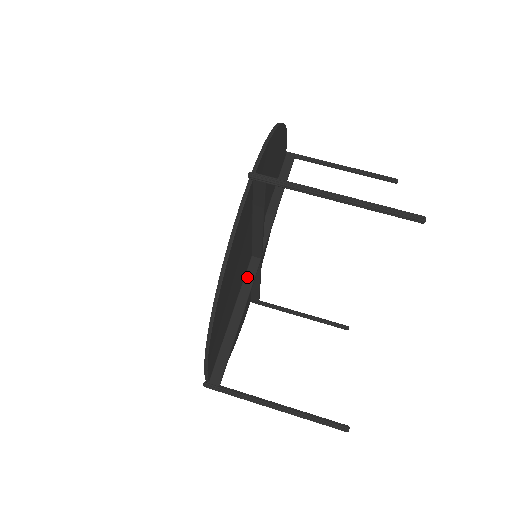
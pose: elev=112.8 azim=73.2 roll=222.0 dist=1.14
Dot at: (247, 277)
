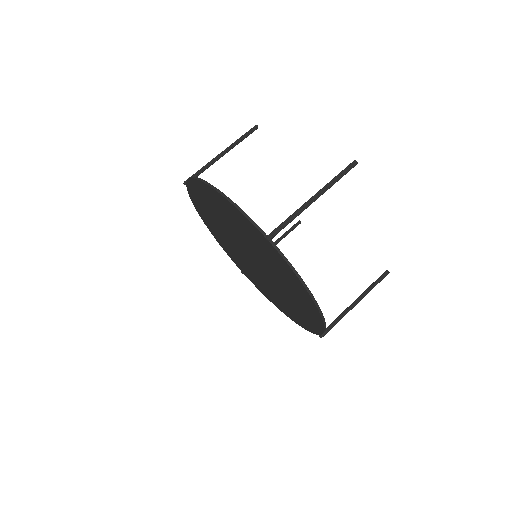
Dot at: occluded
